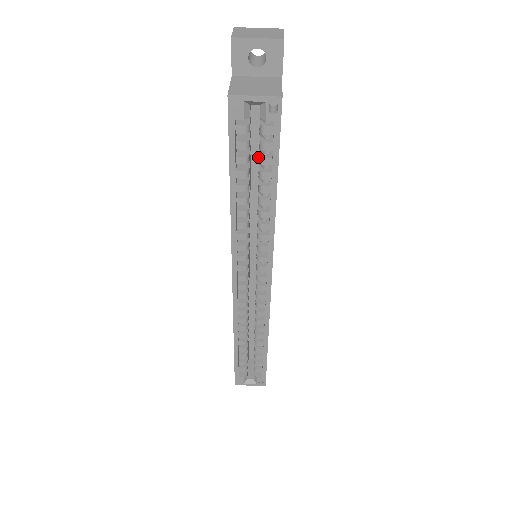
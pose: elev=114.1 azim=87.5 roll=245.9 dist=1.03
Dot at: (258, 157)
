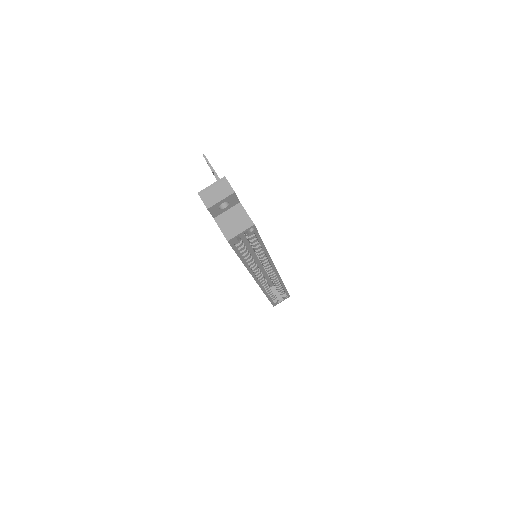
Dot at: occluded
